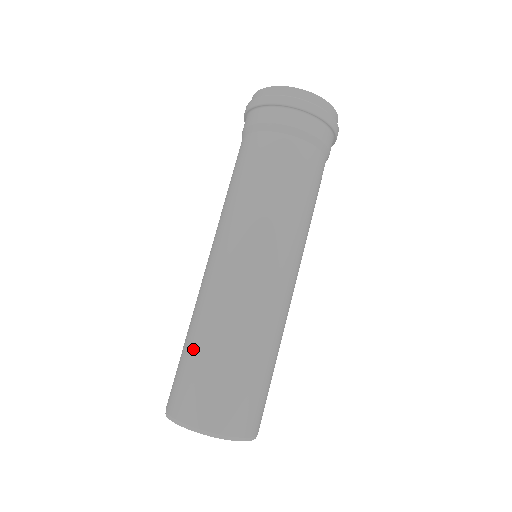
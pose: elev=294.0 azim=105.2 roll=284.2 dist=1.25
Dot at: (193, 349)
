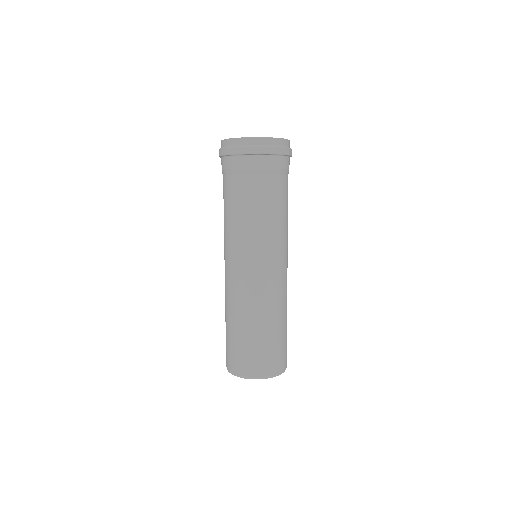
Dot at: (235, 332)
